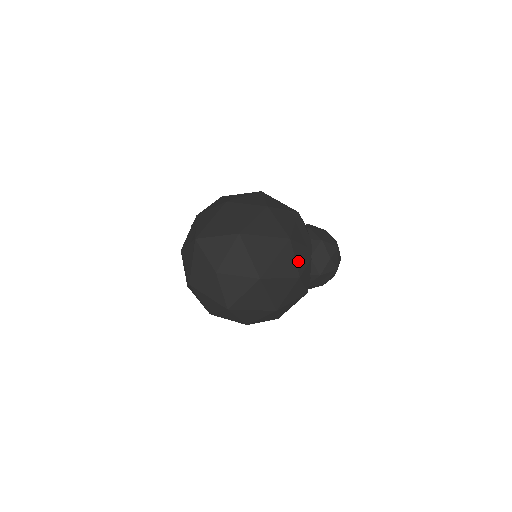
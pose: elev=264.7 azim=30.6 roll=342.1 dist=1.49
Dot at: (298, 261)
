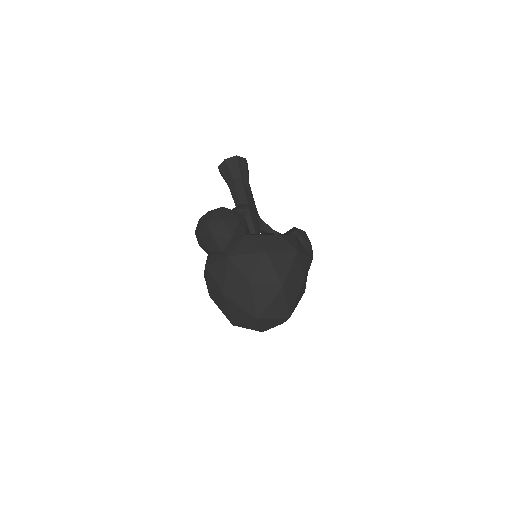
Dot at: occluded
